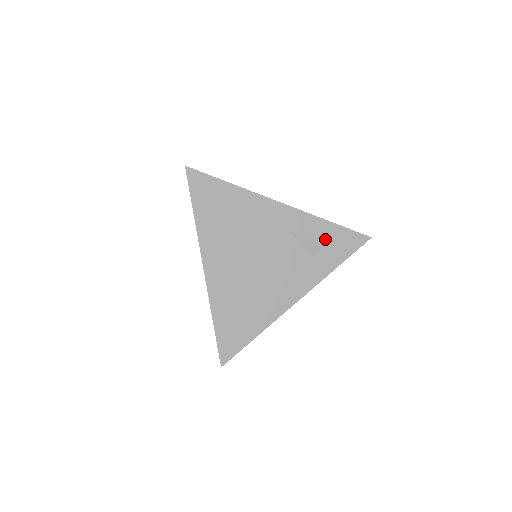
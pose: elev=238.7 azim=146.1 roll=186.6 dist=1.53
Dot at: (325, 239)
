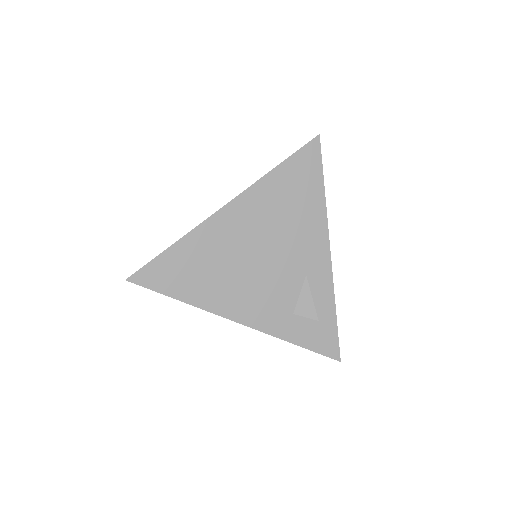
Dot at: (317, 316)
